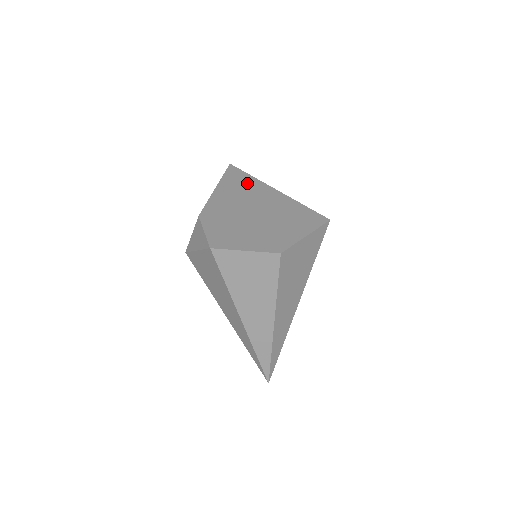
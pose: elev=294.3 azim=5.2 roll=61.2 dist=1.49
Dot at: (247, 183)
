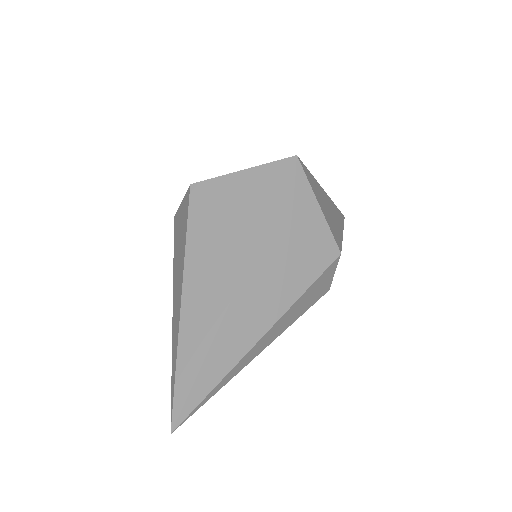
Dot at: occluded
